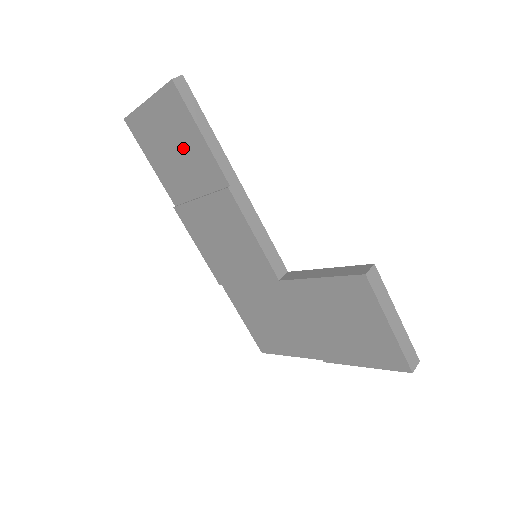
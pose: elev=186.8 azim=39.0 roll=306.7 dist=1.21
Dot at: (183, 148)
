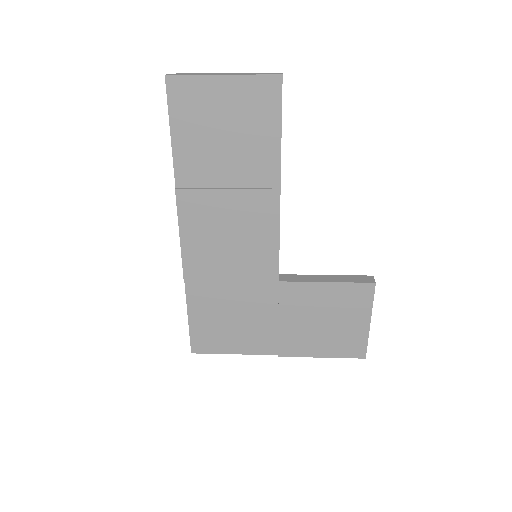
Dot at: (243, 137)
